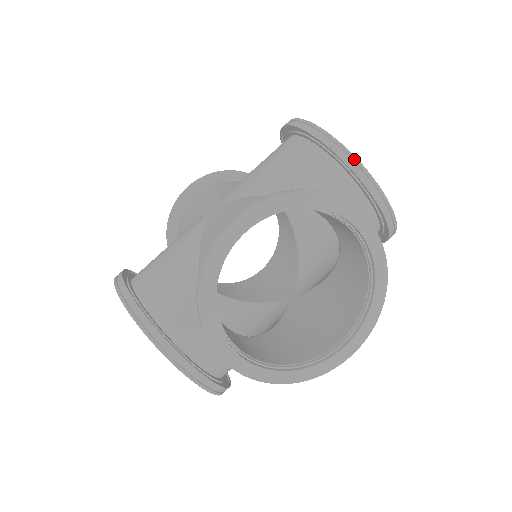
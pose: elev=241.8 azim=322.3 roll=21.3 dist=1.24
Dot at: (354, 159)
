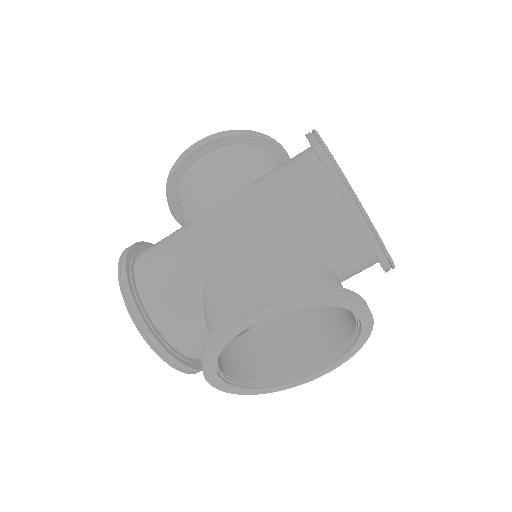
Dot at: (374, 232)
